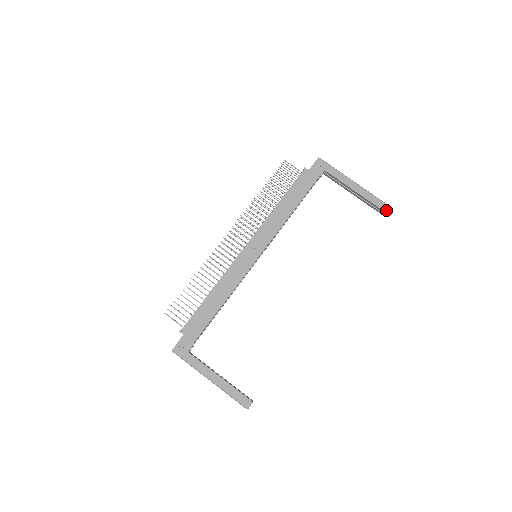
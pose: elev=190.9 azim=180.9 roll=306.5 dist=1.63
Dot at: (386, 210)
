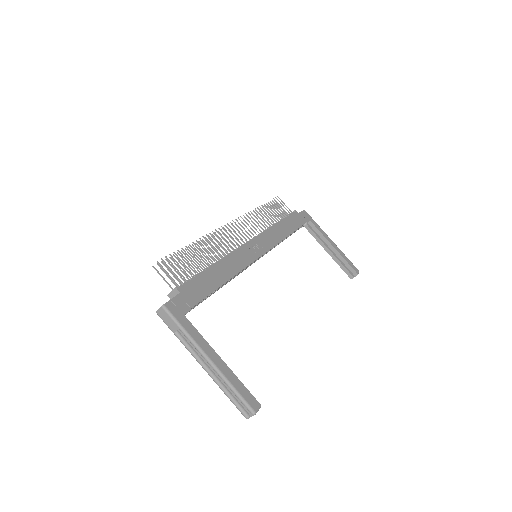
Dot at: (357, 272)
